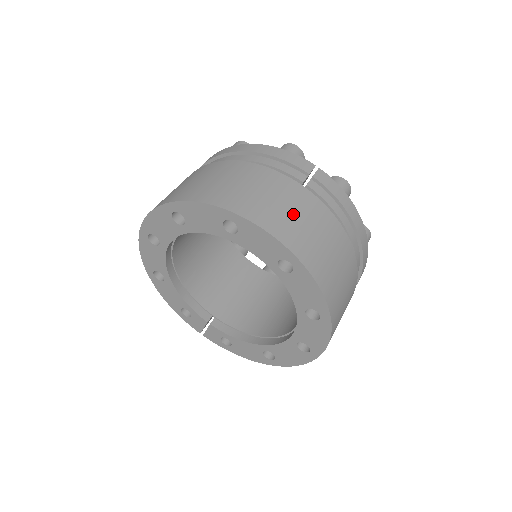
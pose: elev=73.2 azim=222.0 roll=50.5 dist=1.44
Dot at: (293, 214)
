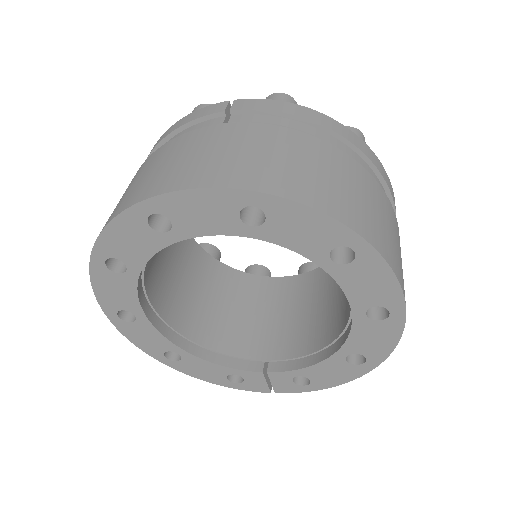
Dot at: (220, 153)
